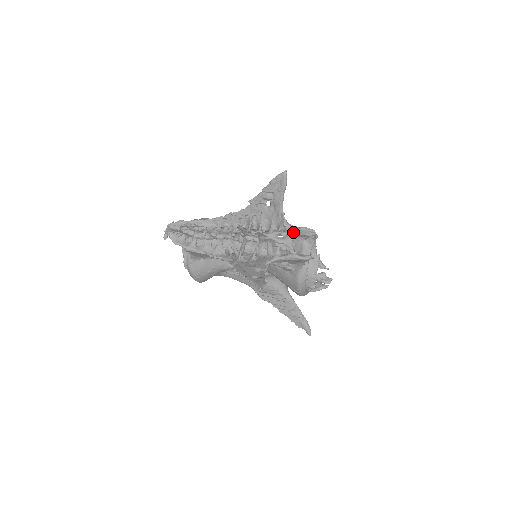
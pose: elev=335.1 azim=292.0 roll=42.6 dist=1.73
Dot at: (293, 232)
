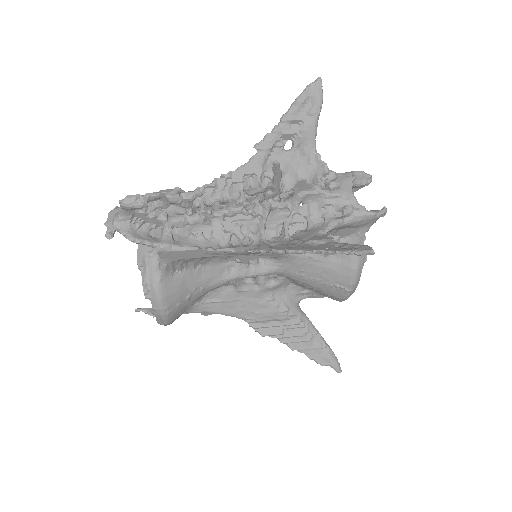
Dot at: (347, 177)
